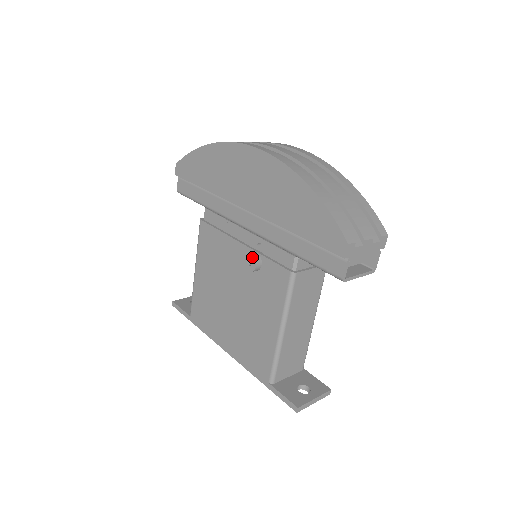
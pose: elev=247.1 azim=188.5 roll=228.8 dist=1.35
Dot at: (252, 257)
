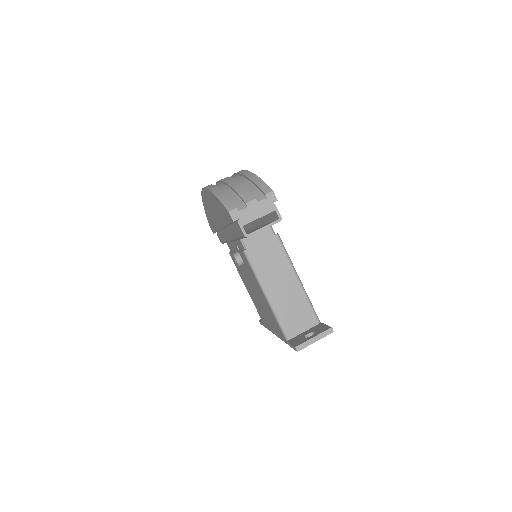
Dot at: (233, 256)
